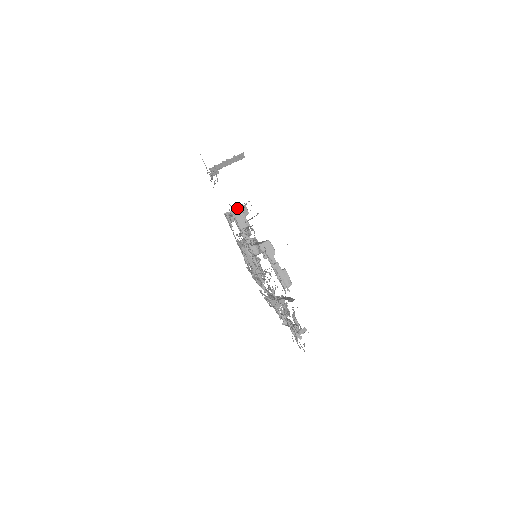
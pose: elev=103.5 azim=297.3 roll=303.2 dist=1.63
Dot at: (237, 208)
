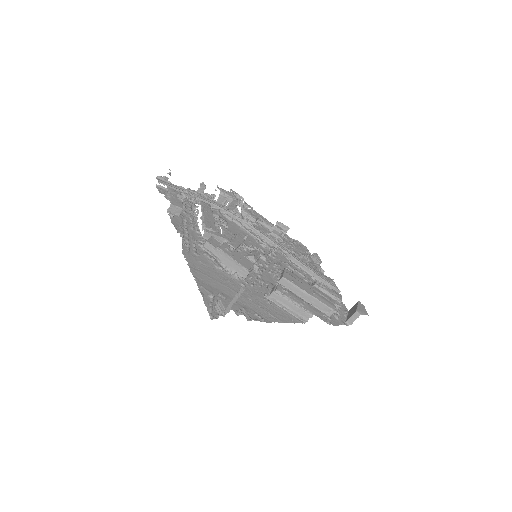
Dot at: occluded
